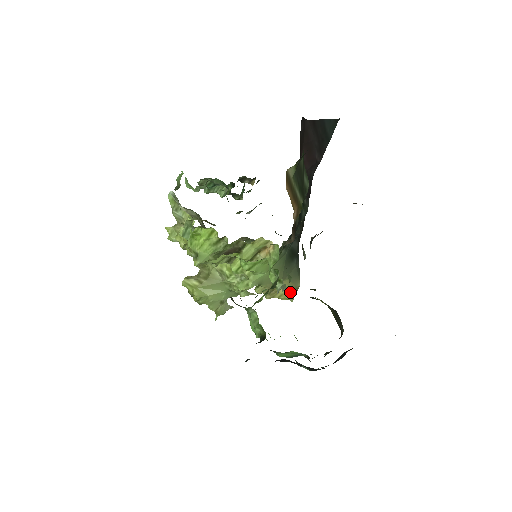
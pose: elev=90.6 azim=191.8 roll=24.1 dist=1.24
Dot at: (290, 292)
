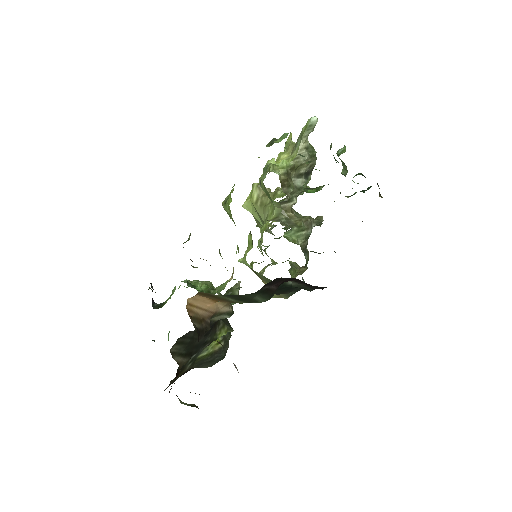
Dot at: occluded
